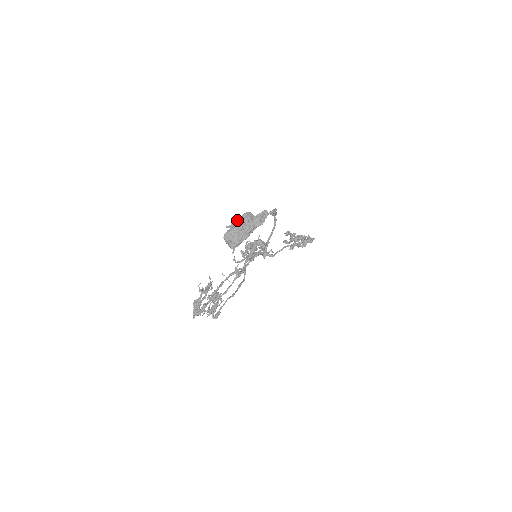
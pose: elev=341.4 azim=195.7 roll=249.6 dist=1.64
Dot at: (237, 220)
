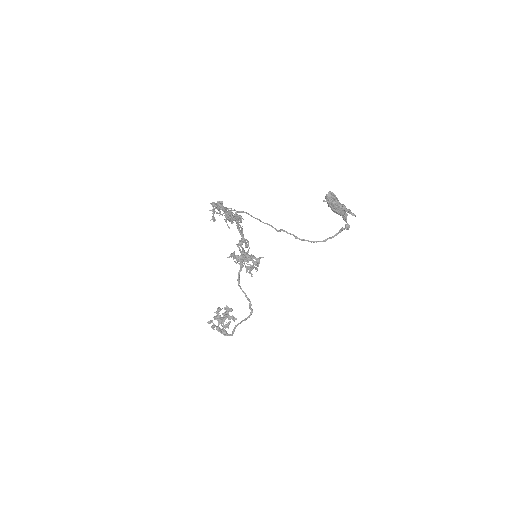
Dot at: occluded
